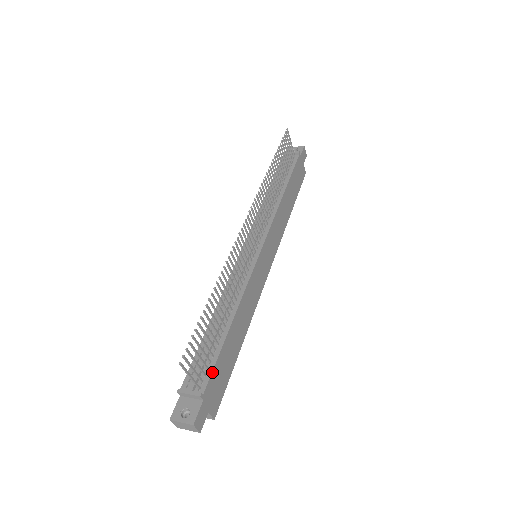
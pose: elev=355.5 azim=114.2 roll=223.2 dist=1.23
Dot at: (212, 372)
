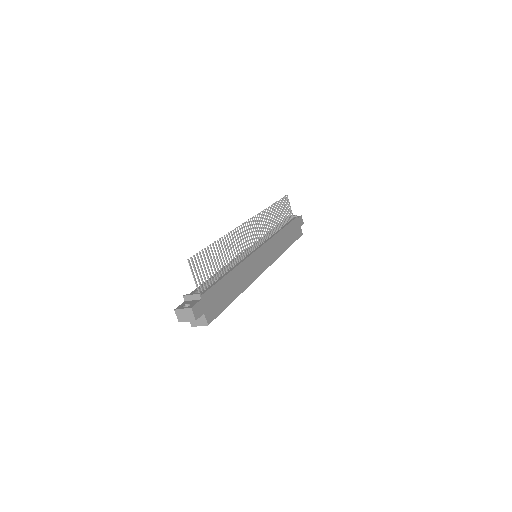
Dot at: (211, 288)
